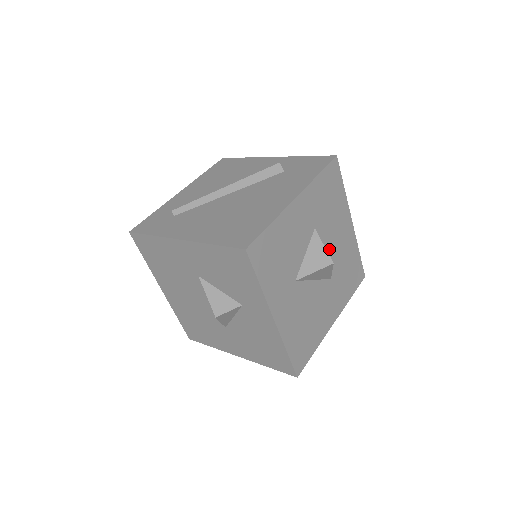
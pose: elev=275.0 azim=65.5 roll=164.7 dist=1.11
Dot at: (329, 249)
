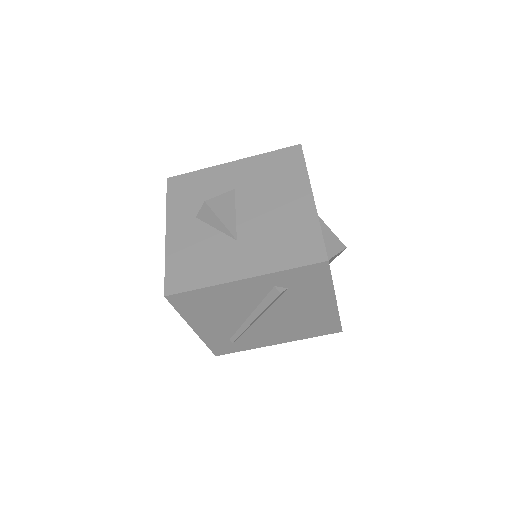
Dot at: occluded
